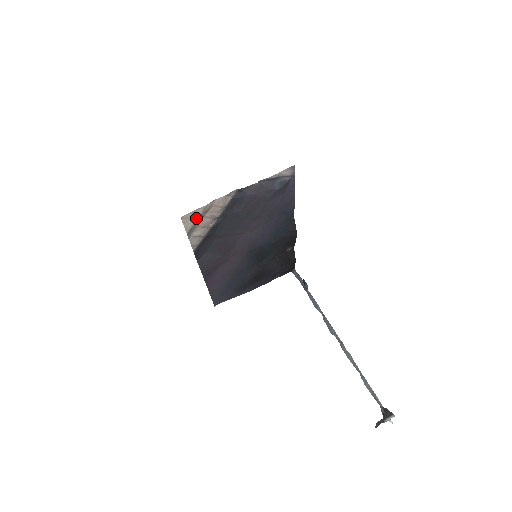
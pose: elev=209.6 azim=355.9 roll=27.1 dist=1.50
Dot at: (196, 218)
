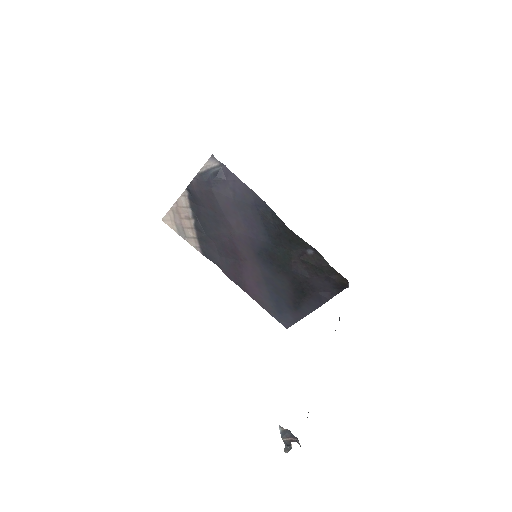
Dot at: (174, 220)
